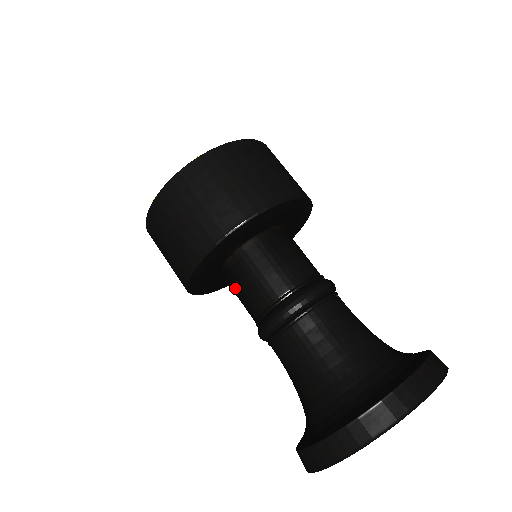
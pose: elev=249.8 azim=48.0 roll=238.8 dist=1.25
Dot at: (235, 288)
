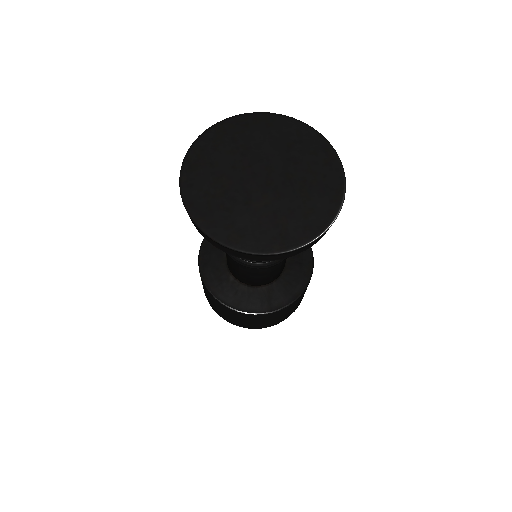
Dot at: occluded
